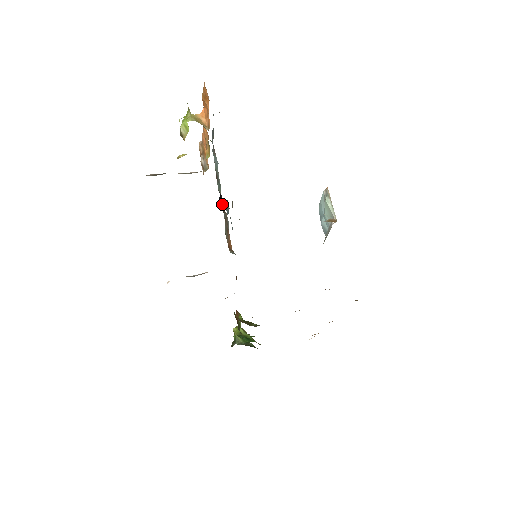
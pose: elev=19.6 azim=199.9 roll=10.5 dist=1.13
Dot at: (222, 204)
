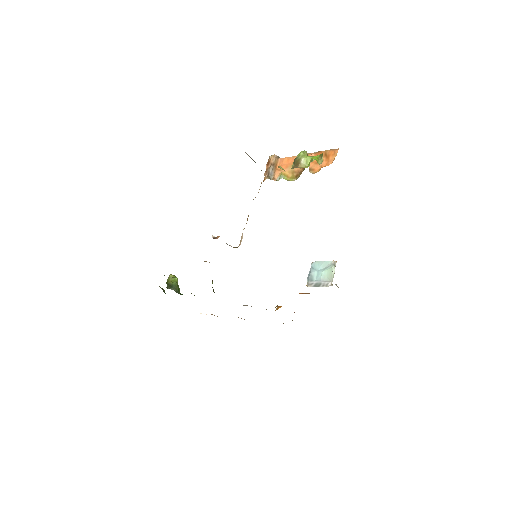
Dot at: occluded
